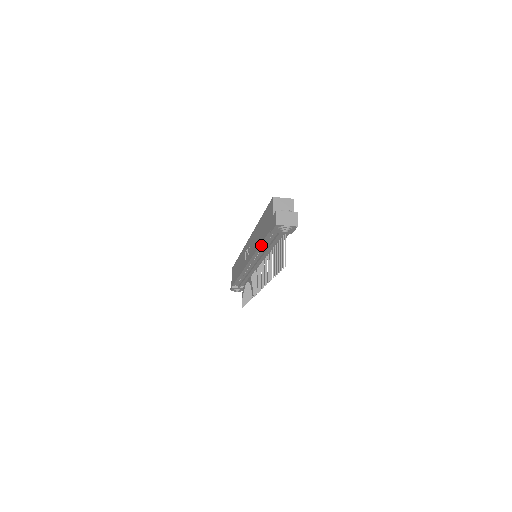
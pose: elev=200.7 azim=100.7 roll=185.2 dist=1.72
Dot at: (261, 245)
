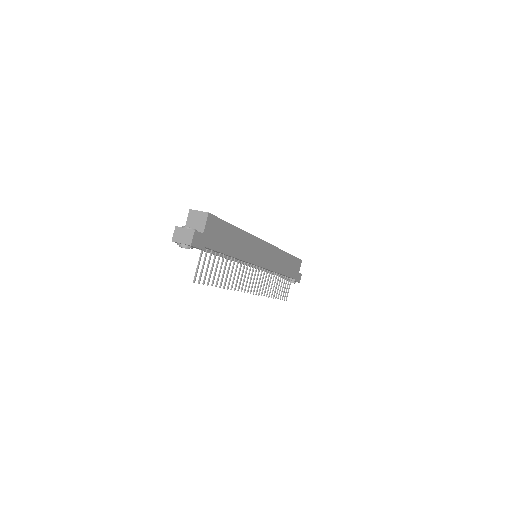
Dot at: occluded
